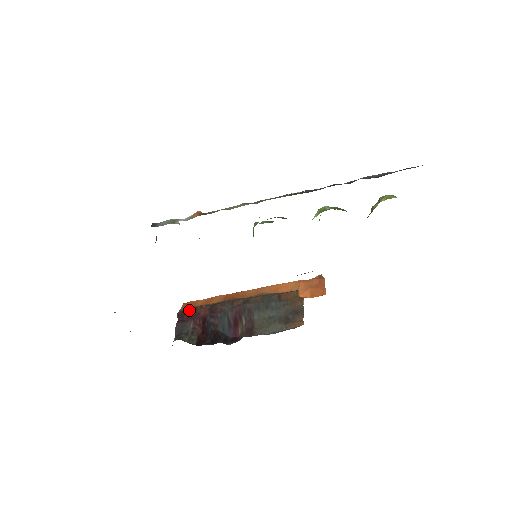
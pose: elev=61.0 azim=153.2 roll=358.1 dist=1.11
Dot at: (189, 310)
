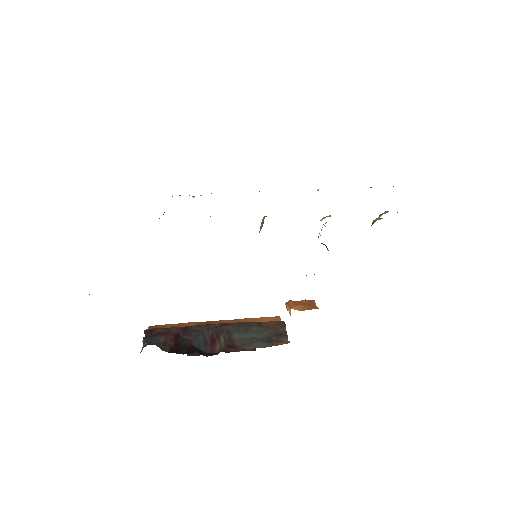
Dot at: (158, 328)
